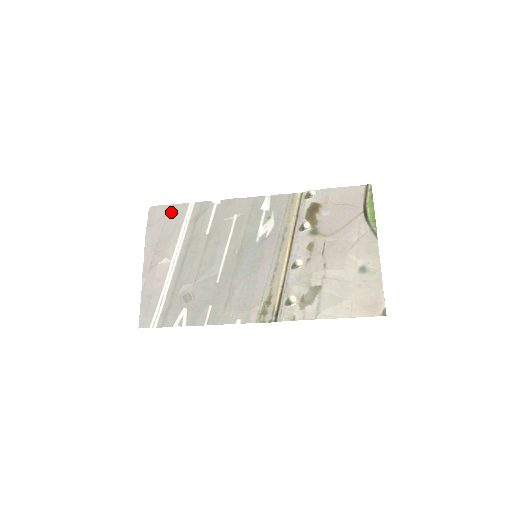
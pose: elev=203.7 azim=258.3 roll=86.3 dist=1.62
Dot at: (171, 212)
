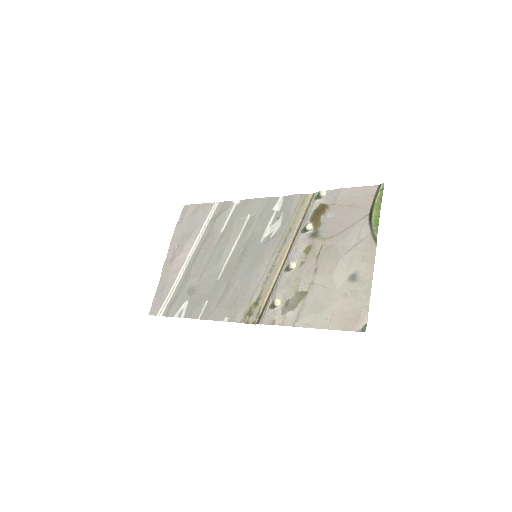
Dot at: (198, 211)
